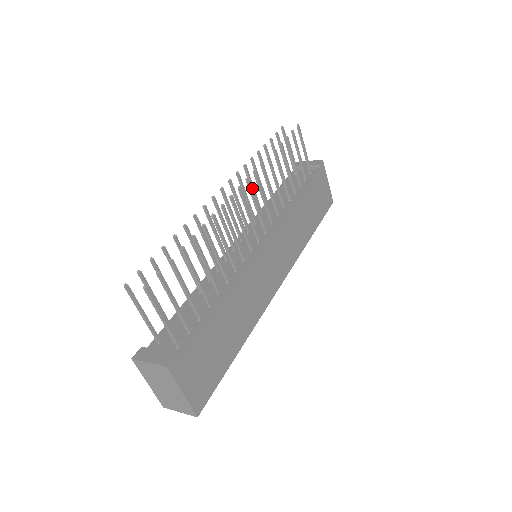
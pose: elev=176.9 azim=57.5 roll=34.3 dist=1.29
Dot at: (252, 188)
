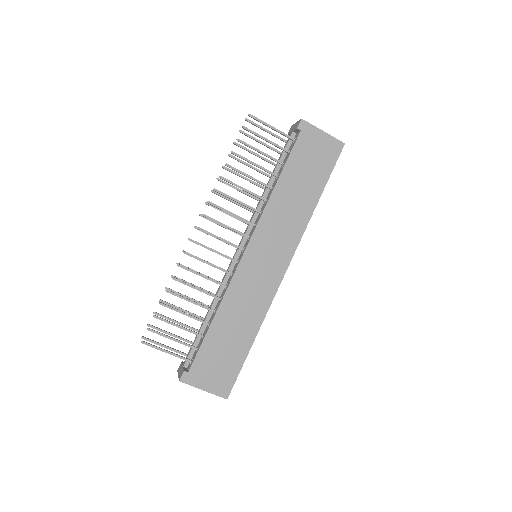
Dot at: (231, 201)
